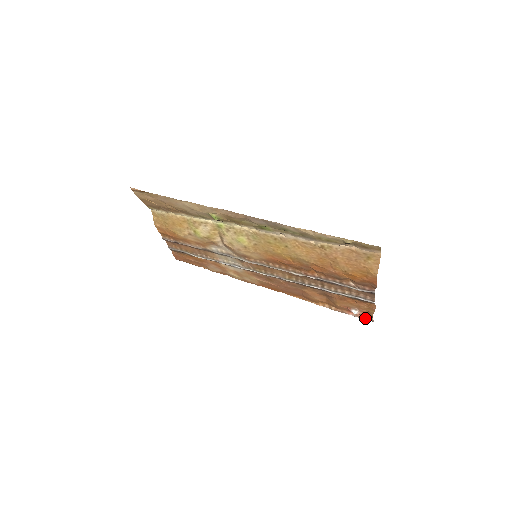
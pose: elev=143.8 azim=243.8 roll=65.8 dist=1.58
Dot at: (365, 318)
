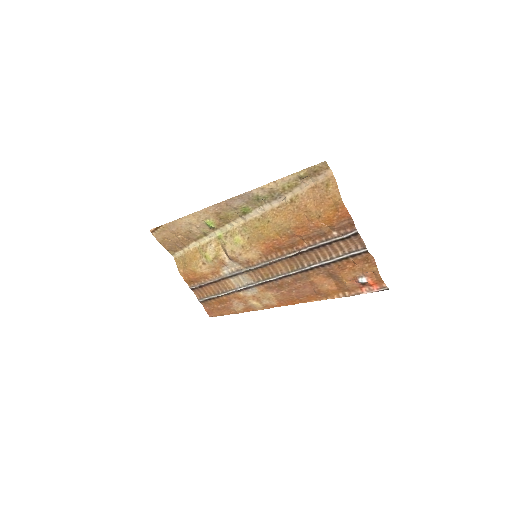
Dot at: (379, 288)
